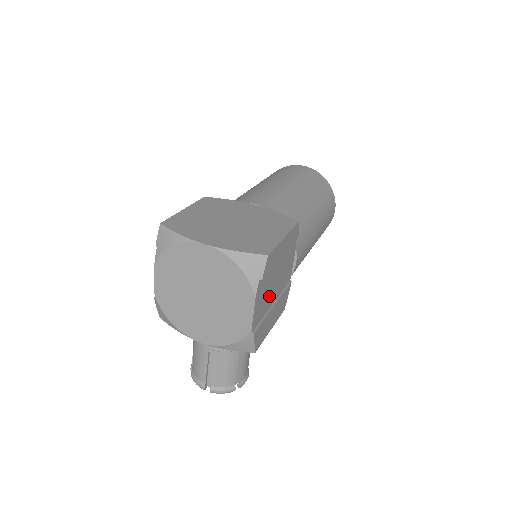
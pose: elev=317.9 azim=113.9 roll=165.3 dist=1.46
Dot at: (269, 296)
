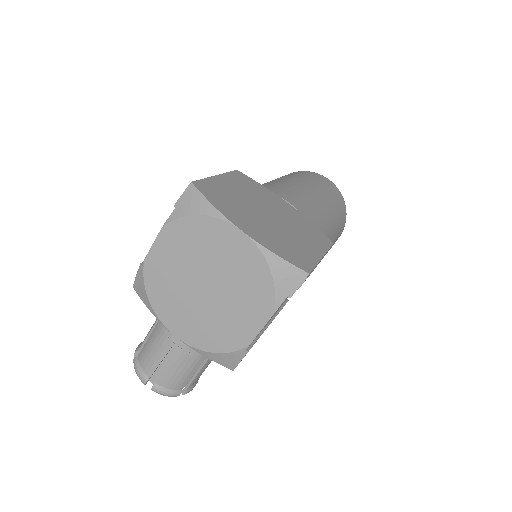
Dot at: occluded
